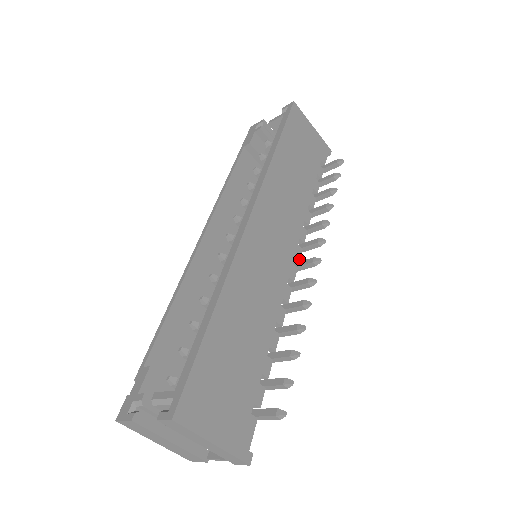
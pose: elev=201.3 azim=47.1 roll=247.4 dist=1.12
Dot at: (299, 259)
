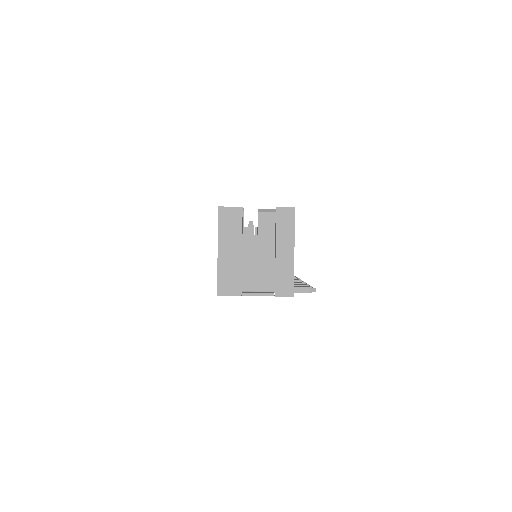
Dot at: occluded
